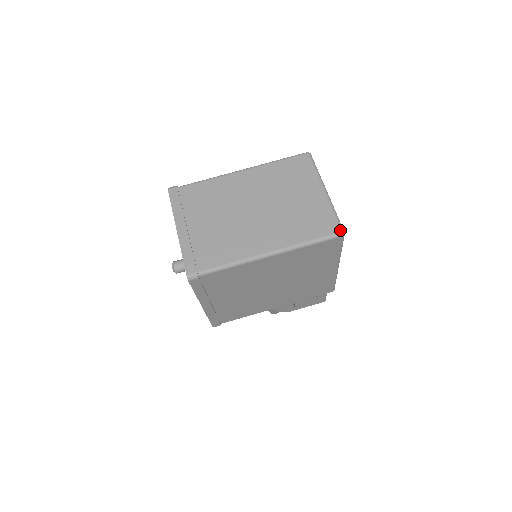
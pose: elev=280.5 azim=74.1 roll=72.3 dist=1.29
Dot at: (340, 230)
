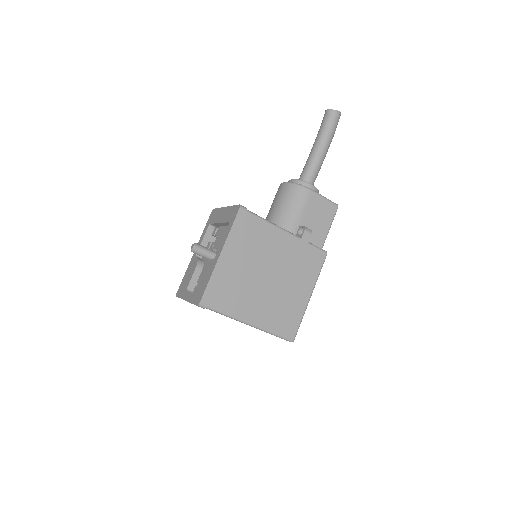
Dot at: occluded
